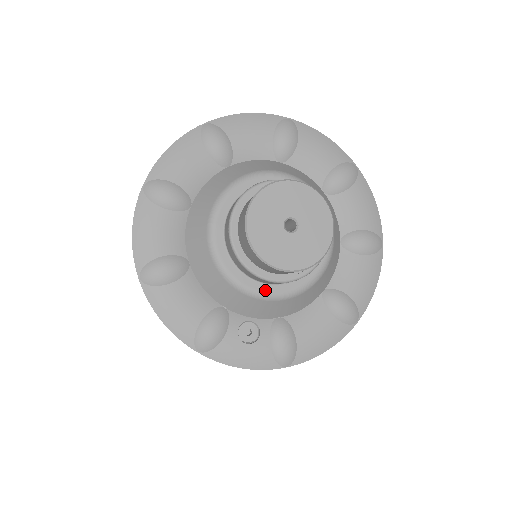
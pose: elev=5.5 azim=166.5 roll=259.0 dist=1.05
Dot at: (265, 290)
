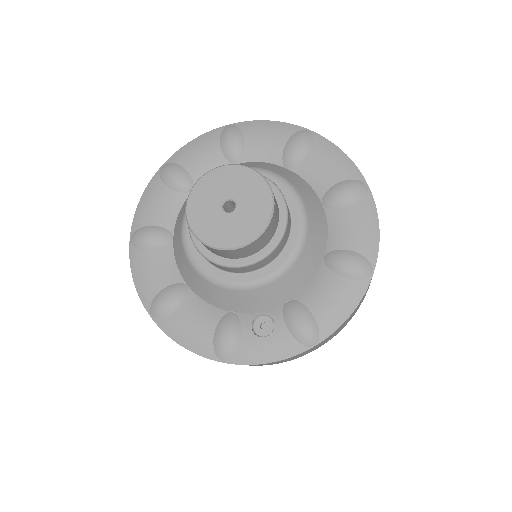
Dot at: (252, 278)
